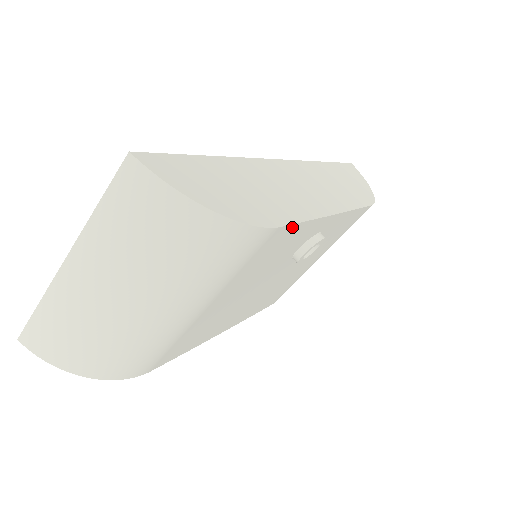
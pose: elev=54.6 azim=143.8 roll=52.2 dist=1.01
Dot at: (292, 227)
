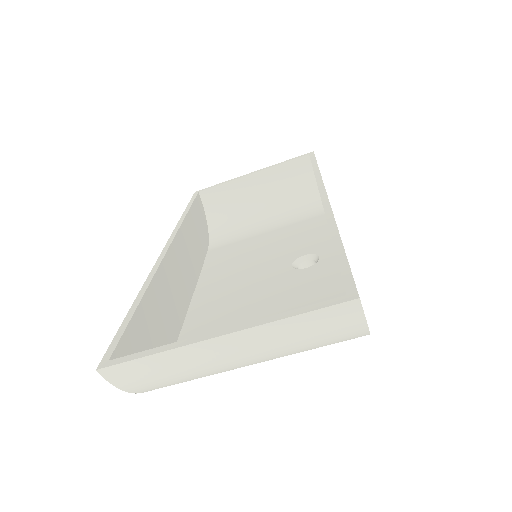
Dot at: occluded
